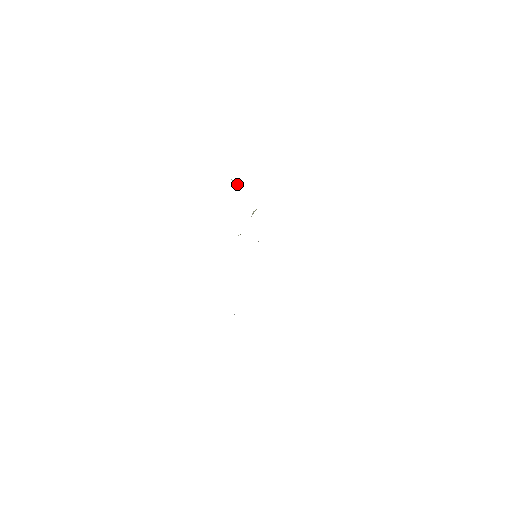
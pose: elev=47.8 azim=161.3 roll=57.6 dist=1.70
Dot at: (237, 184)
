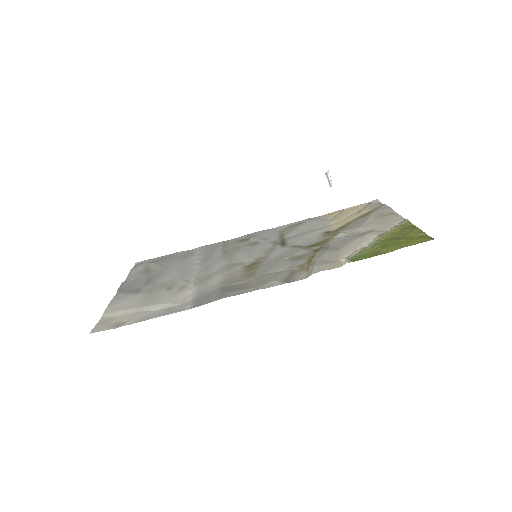
Dot at: occluded
